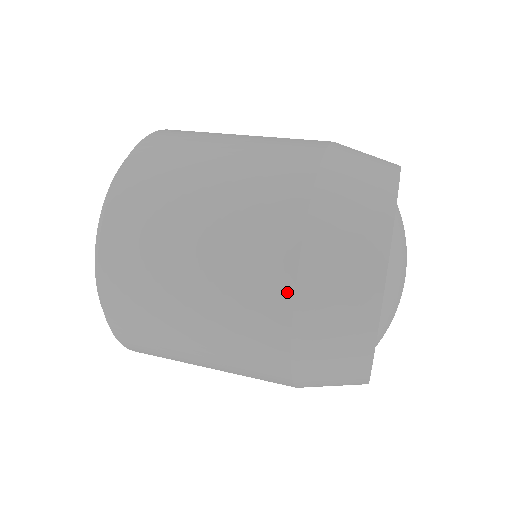
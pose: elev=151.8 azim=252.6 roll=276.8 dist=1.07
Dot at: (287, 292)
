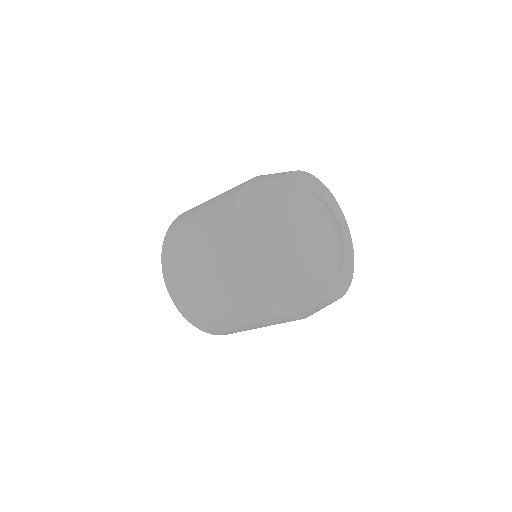
Dot at: (247, 181)
